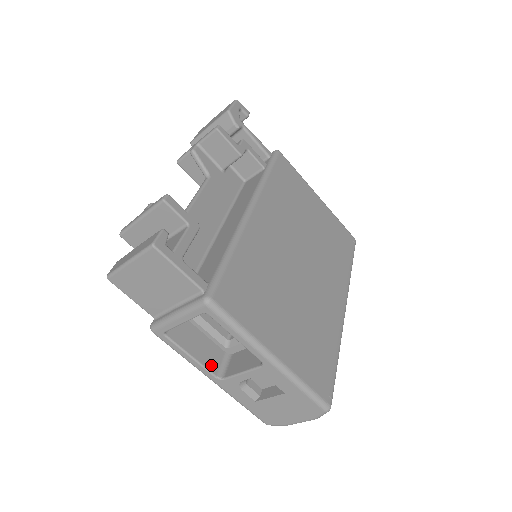
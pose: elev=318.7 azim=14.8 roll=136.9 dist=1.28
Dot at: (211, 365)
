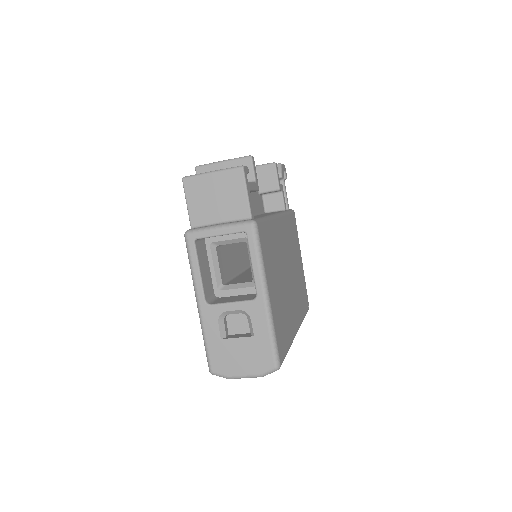
Dot at: (206, 290)
